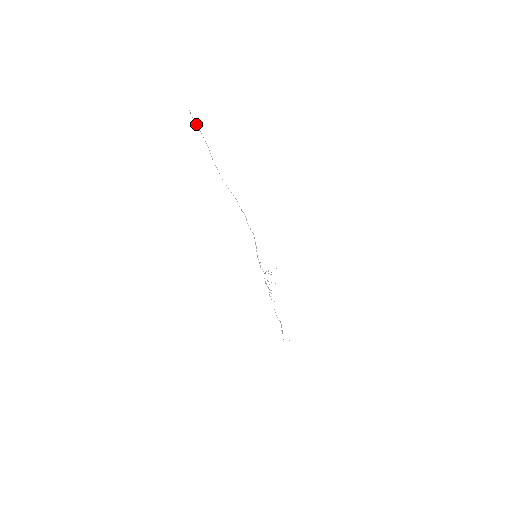
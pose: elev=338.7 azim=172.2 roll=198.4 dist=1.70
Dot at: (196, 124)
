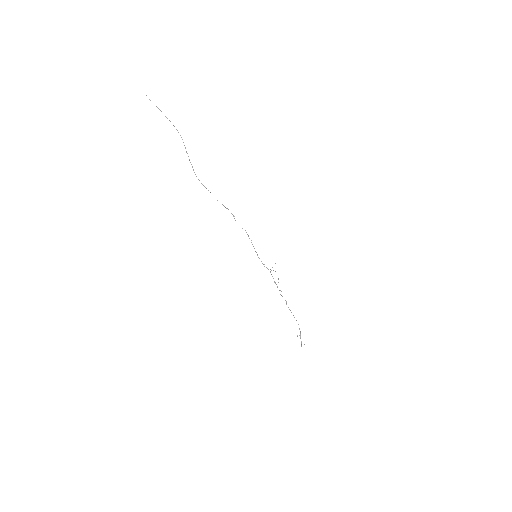
Dot at: (161, 111)
